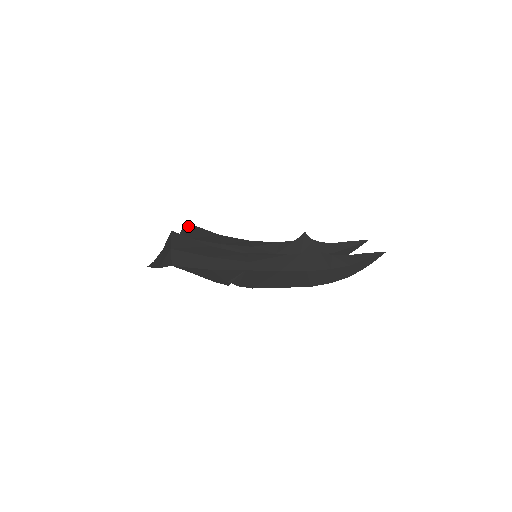
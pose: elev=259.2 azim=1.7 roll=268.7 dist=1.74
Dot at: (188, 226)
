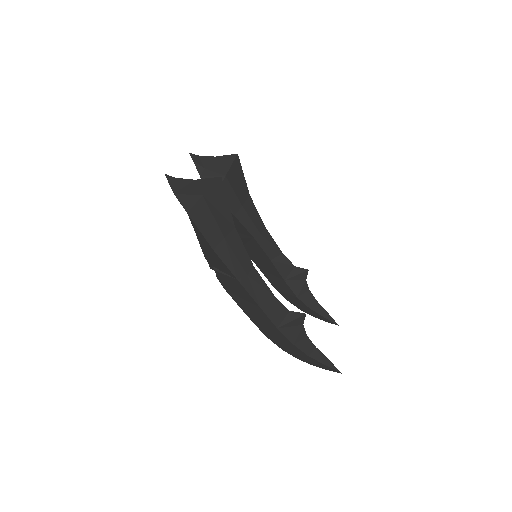
Dot at: (236, 160)
